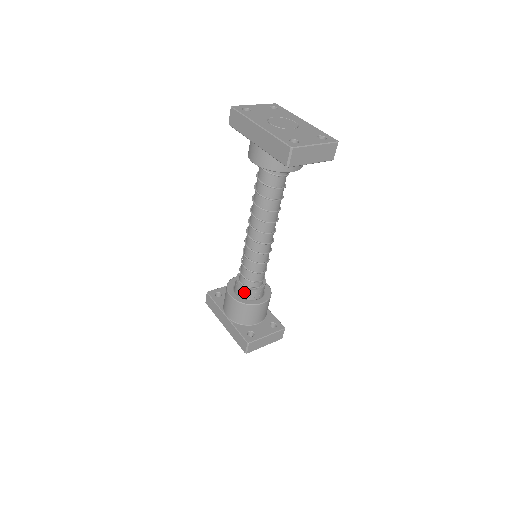
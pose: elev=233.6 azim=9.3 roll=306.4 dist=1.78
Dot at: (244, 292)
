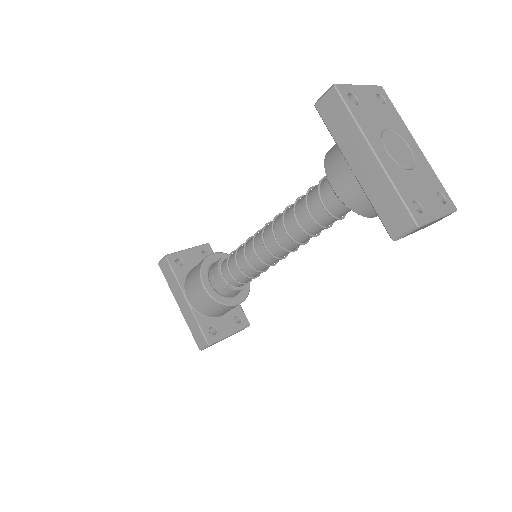
Dot at: (223, 288)
